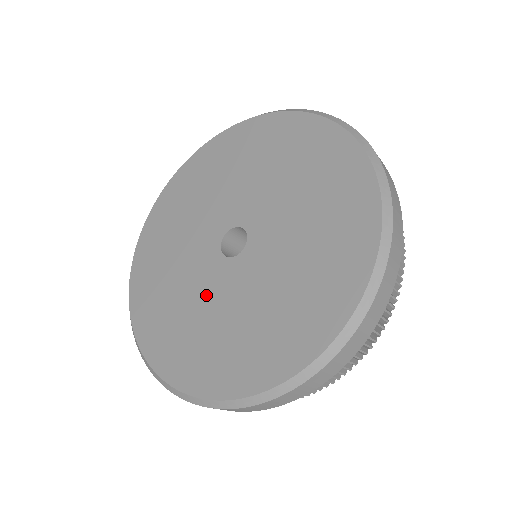
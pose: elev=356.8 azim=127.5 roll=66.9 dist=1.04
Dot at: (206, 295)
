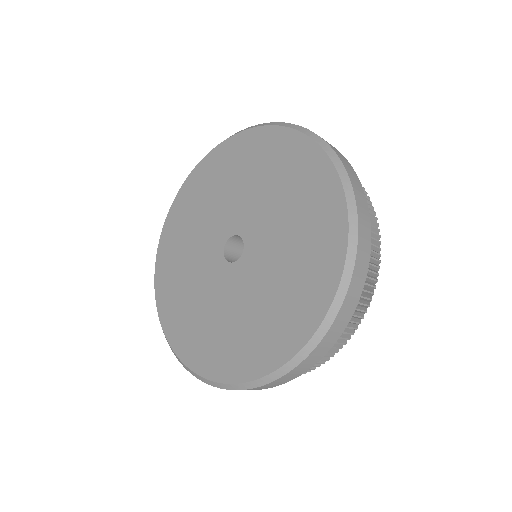
Dot at: (217, 297)
